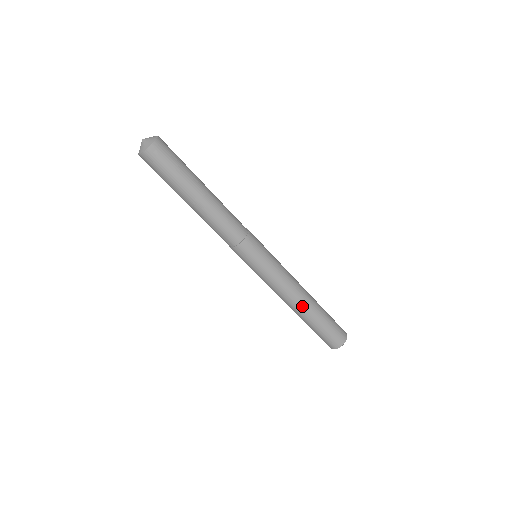
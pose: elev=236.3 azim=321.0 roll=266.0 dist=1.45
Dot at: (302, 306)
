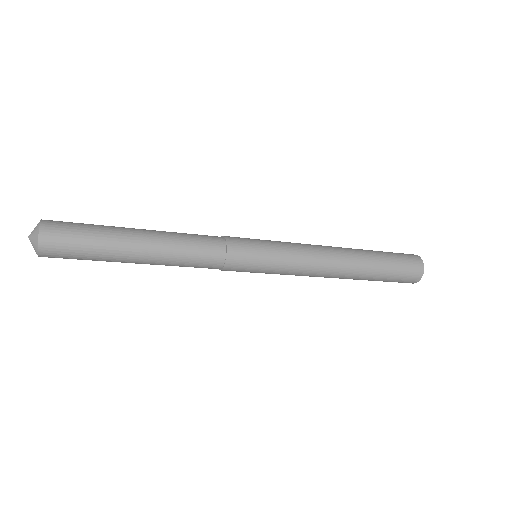
Dot at: (340, 278)
